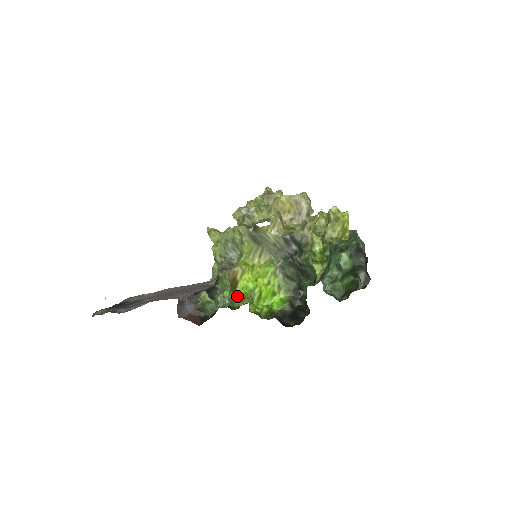
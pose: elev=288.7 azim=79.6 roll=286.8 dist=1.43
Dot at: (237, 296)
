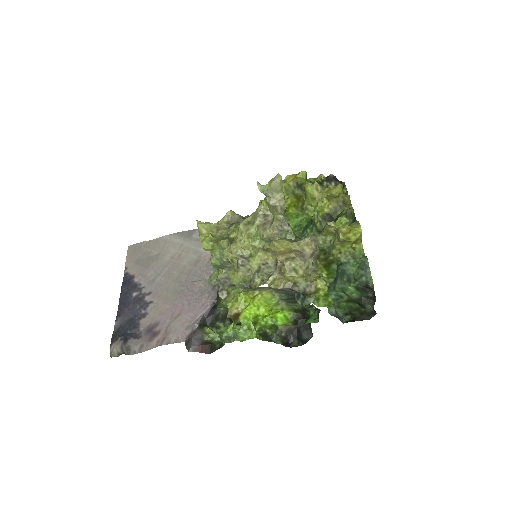
Dot at: (241, 324)
